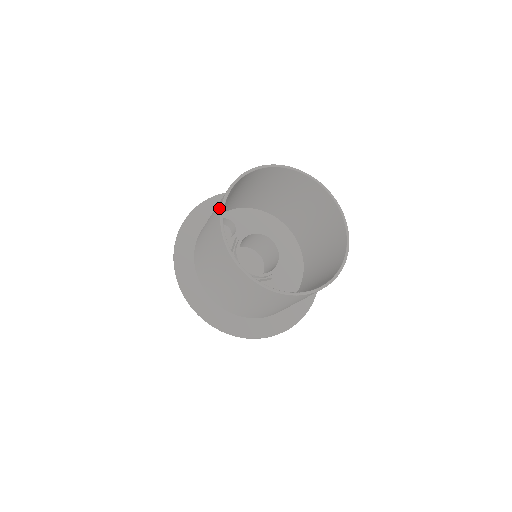
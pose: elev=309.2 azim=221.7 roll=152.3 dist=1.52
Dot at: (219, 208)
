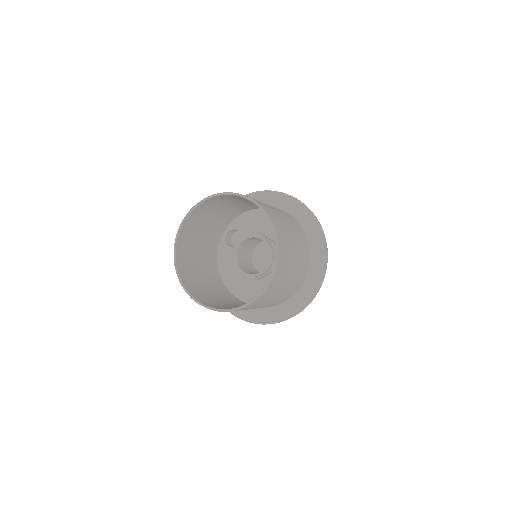
Dot at: (177, 256)
